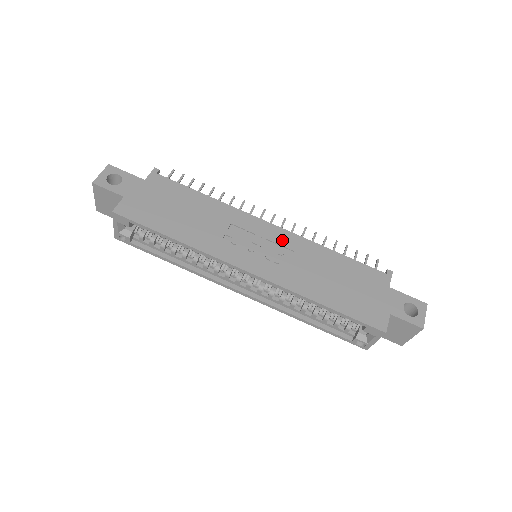
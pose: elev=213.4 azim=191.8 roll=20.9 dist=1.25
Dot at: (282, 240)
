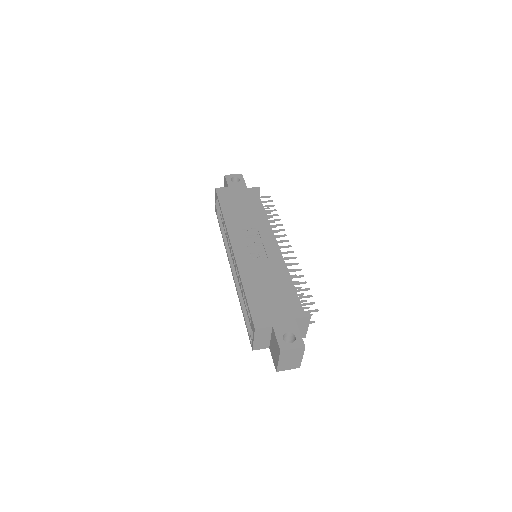
Dot at: (271, 252)
